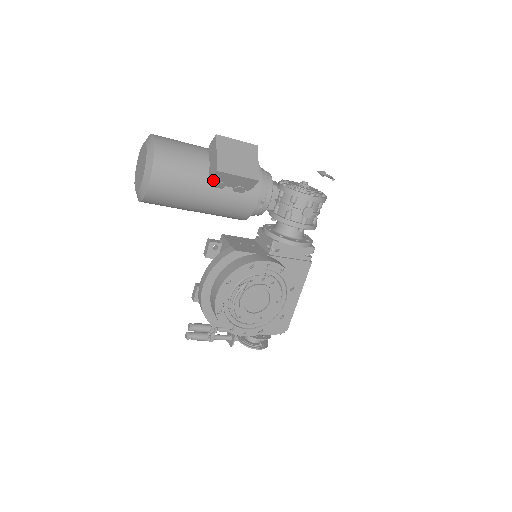
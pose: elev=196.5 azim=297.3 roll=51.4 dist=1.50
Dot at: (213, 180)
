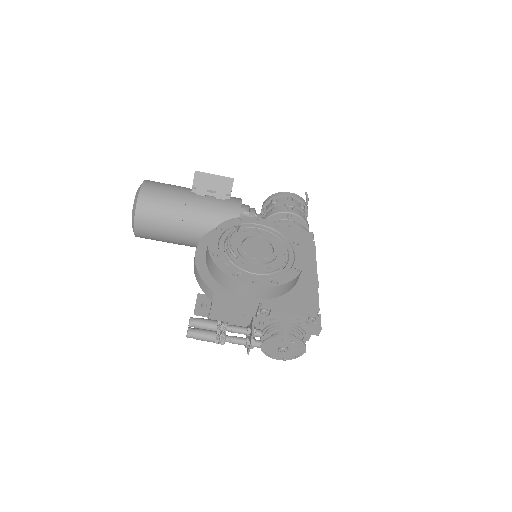
Dot at: (195, 185)
